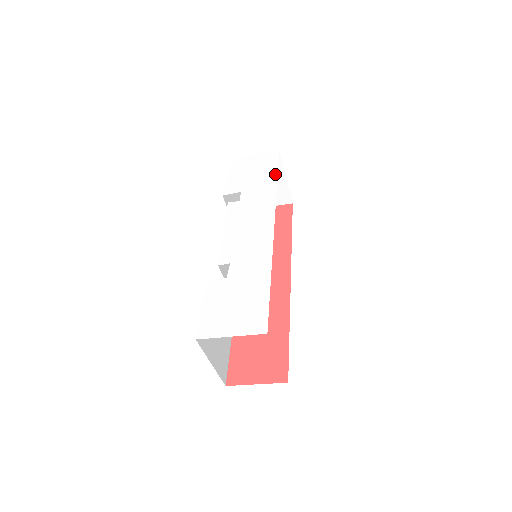
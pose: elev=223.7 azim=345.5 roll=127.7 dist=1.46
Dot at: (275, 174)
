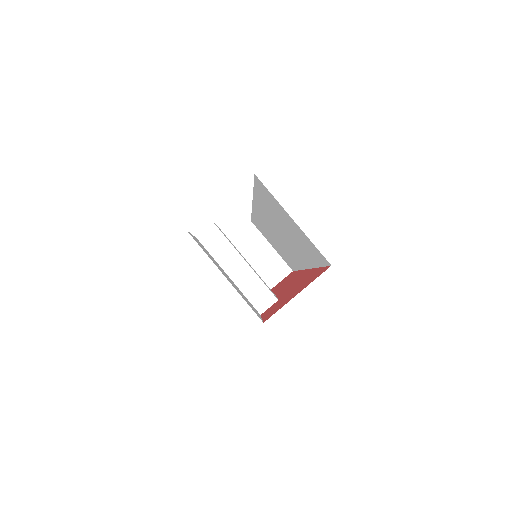
Dot at: occluded
